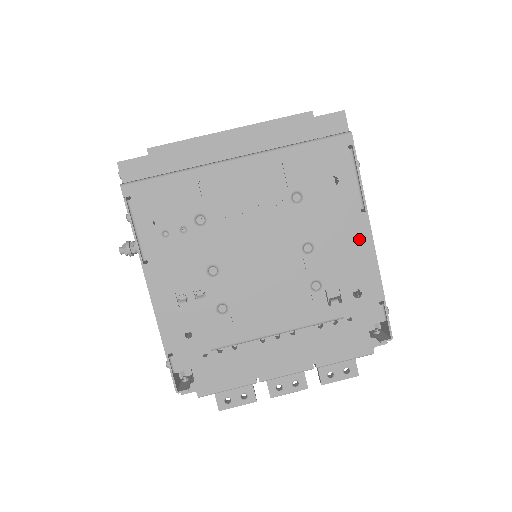
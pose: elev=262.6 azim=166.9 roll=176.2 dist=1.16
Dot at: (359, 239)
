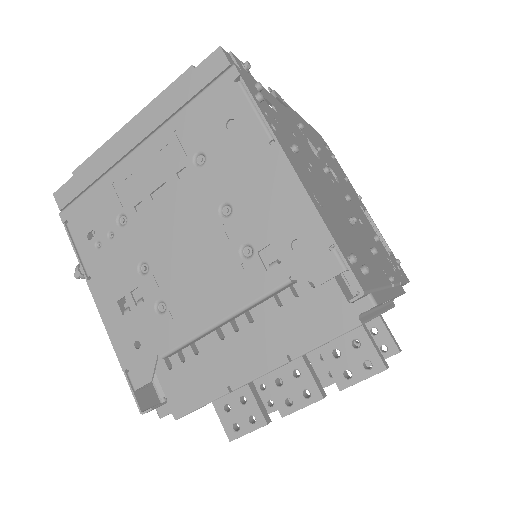
Dot at: (278, 177)
